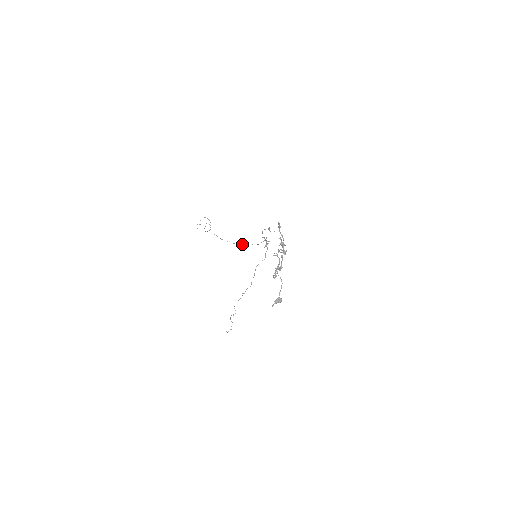
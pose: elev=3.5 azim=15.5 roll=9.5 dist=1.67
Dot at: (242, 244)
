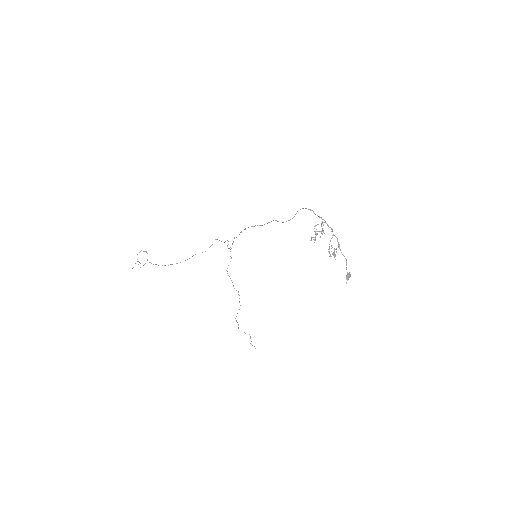
Dot at: occluded
